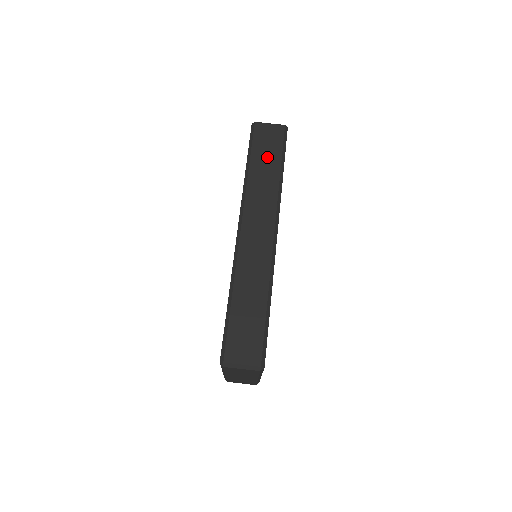
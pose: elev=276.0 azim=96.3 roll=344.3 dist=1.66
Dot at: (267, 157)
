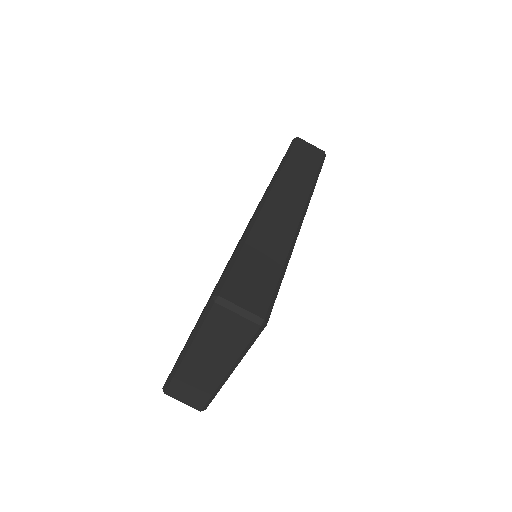
Dot at: (305, 162)
